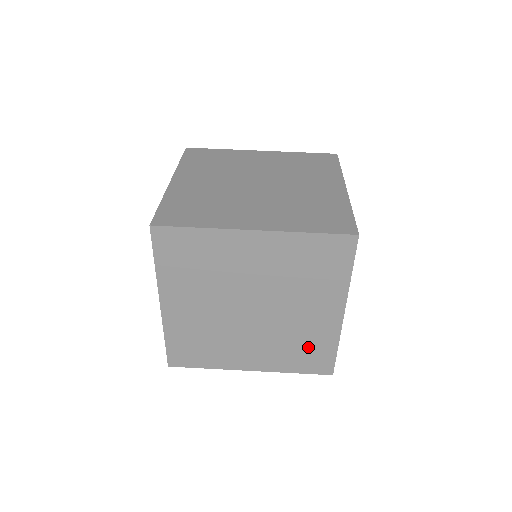
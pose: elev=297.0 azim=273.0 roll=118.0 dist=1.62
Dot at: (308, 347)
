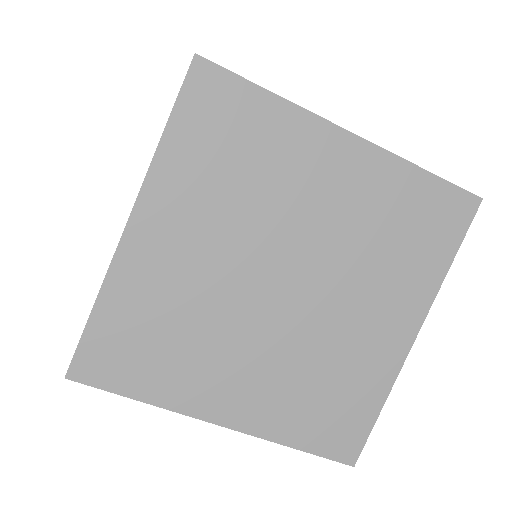
Dot at: occluded
